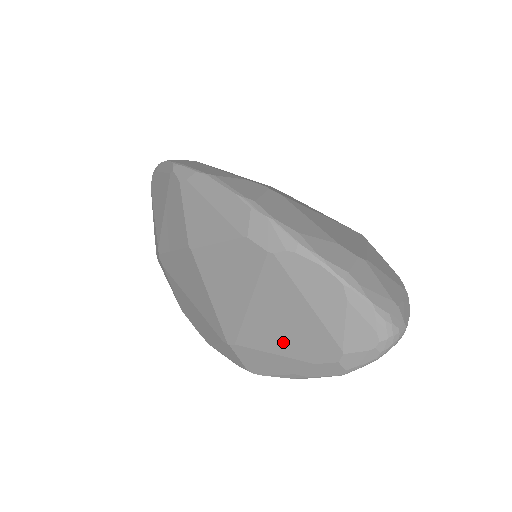
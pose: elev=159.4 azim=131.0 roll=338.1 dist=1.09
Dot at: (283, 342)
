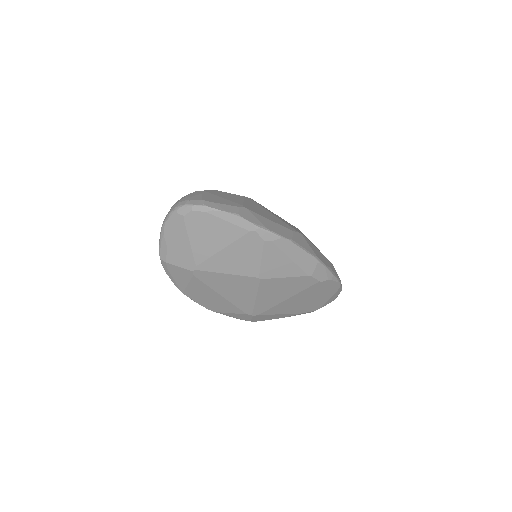
Dot at: (292, 309)
